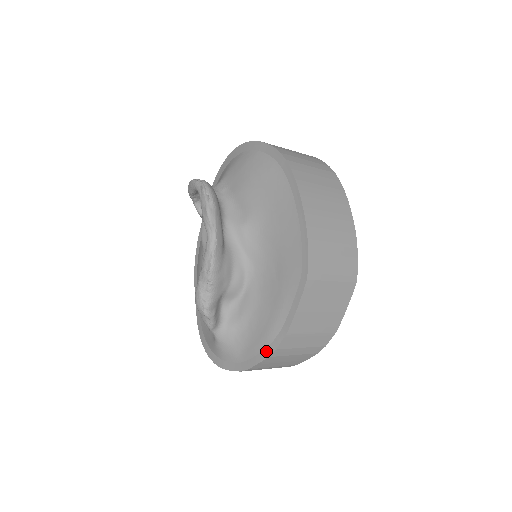
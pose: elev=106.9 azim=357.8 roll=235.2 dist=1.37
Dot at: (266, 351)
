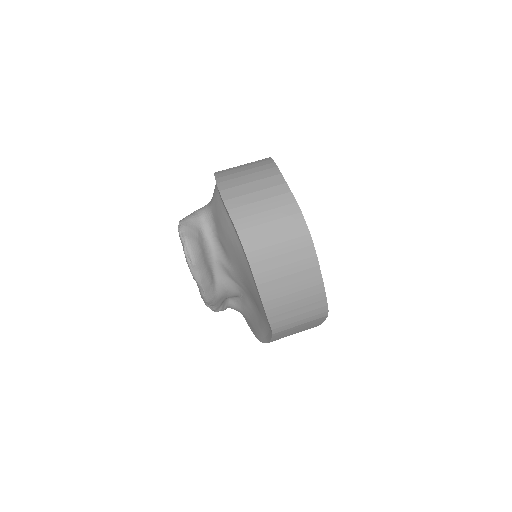
Dot at: (260, 338)
